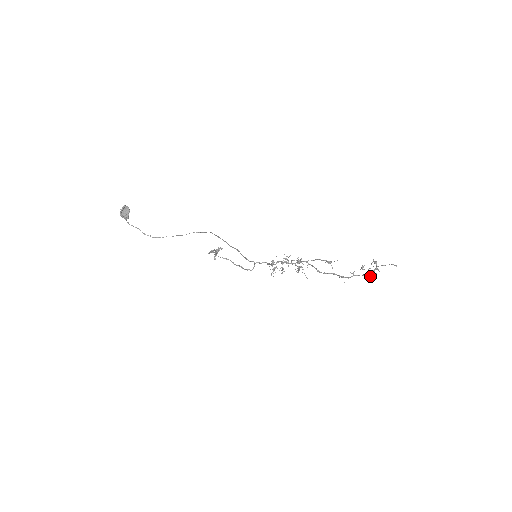
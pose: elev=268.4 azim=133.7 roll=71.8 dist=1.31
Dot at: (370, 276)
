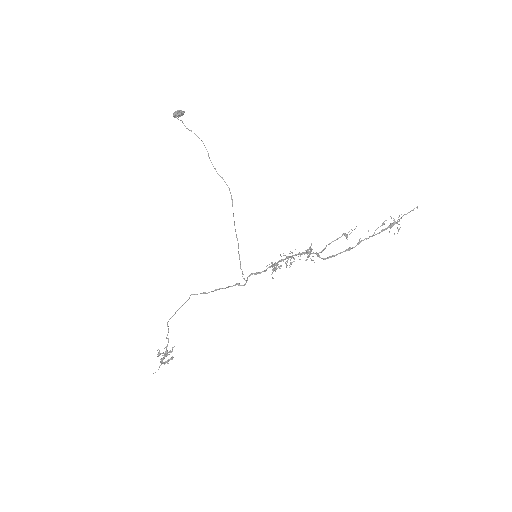
Dot at: (394, 223)
